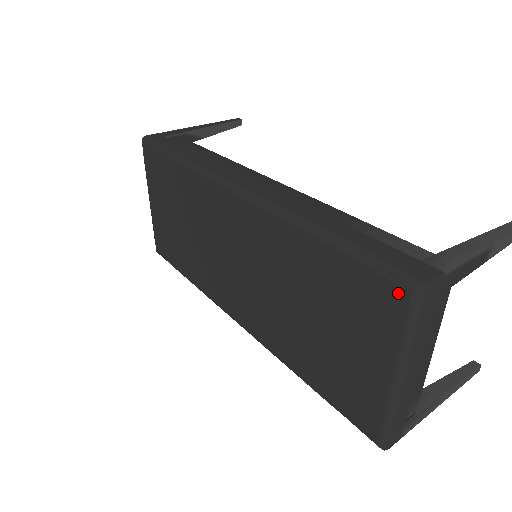
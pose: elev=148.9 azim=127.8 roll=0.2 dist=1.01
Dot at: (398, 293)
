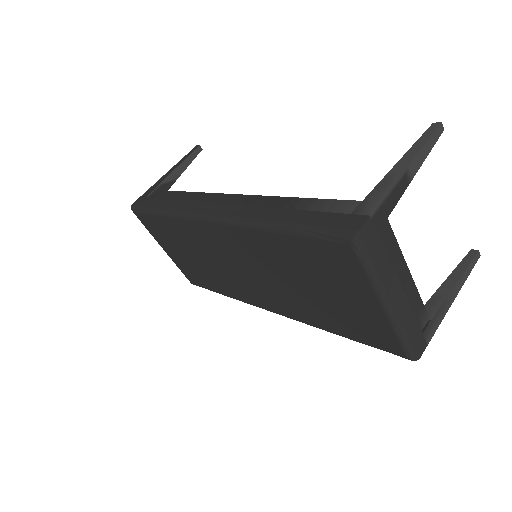
Dot at: (344, 248)
